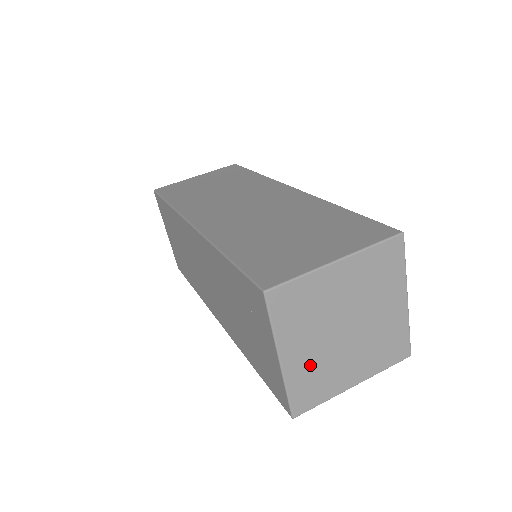
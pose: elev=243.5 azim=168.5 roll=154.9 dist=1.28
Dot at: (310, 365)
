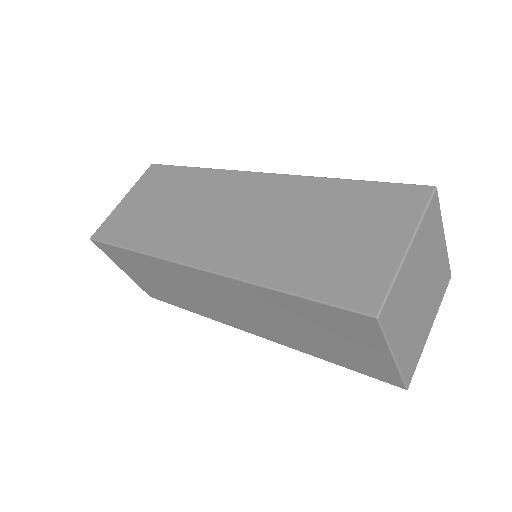
Dot at: (409, 342)
